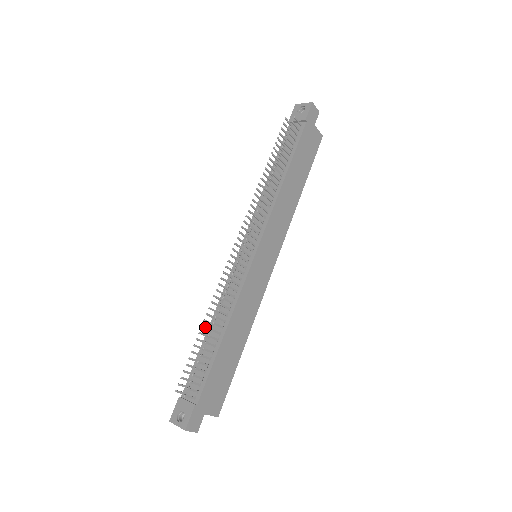
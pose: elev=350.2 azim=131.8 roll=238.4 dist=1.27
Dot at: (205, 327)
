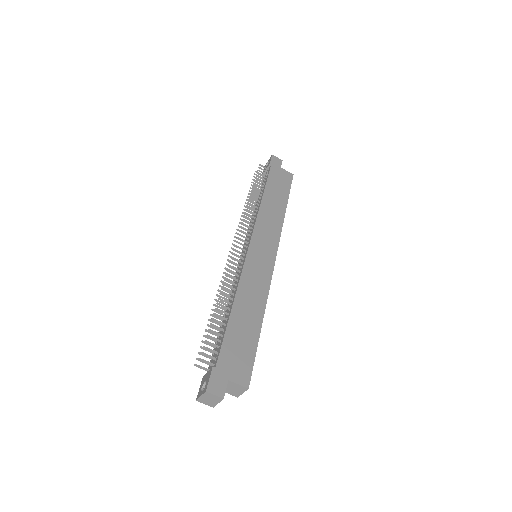
Dot at: (216, 310)
